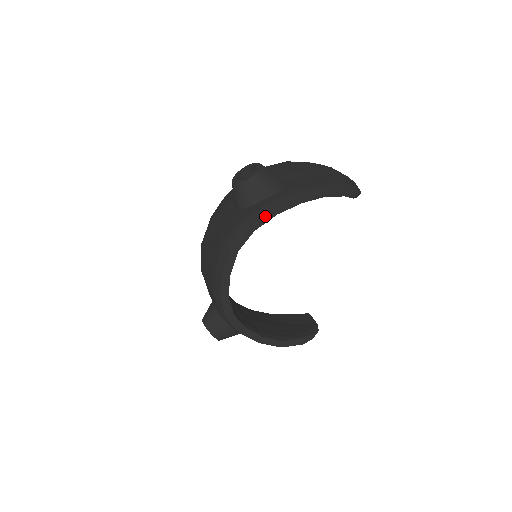
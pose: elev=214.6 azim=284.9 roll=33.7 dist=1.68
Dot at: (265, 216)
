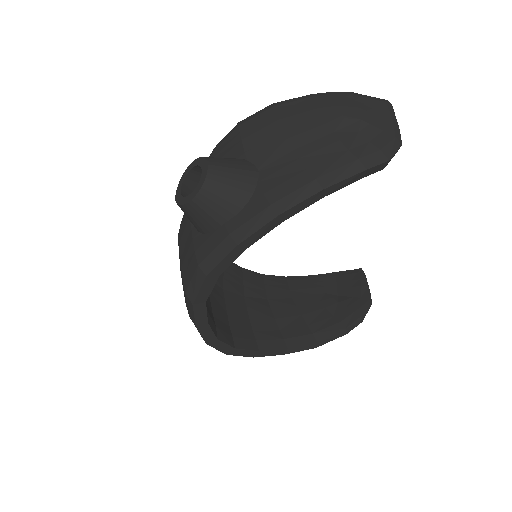
Dot at: (227, 258)
